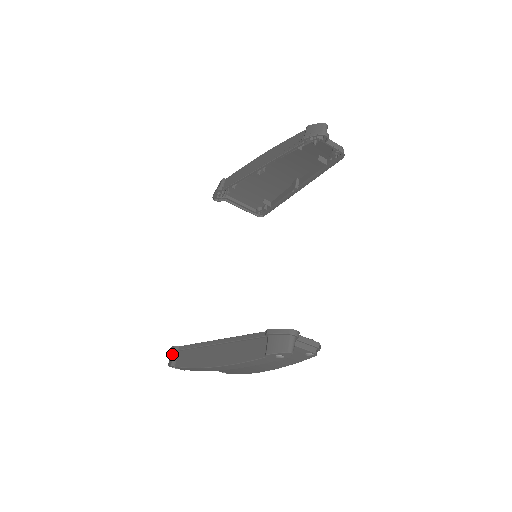
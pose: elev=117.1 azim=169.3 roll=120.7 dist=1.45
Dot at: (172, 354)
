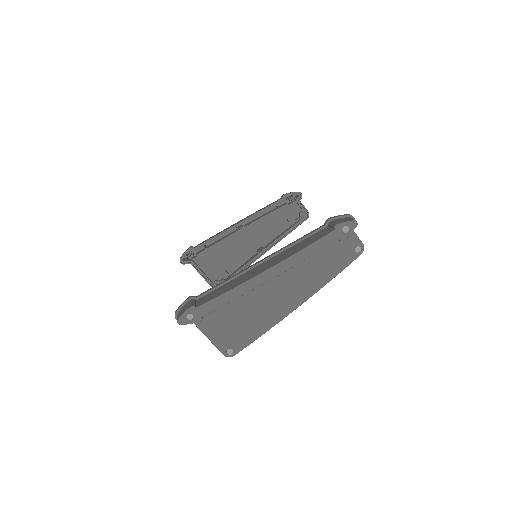
Dot at: (188, 303)
